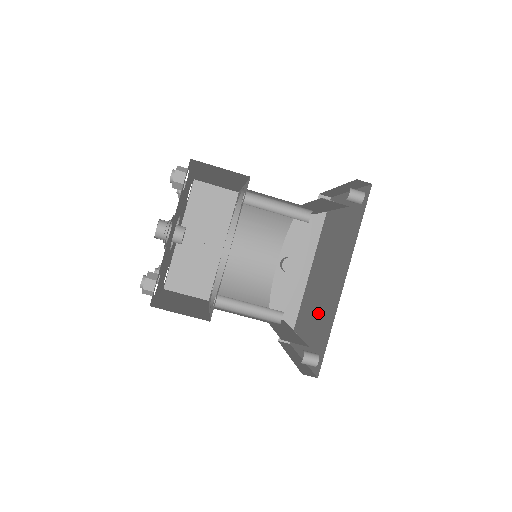
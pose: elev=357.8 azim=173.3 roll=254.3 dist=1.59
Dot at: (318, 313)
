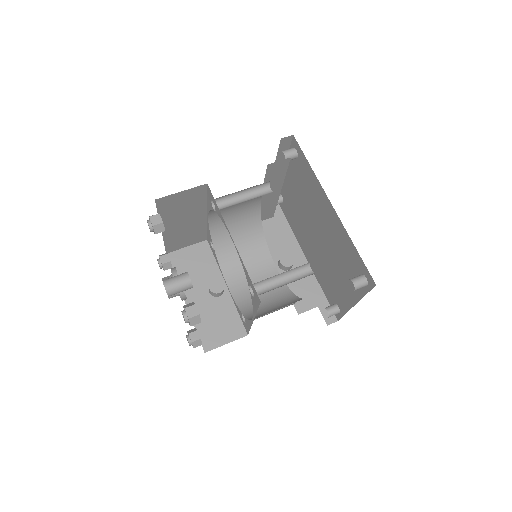
Dot at: (335, 259)
